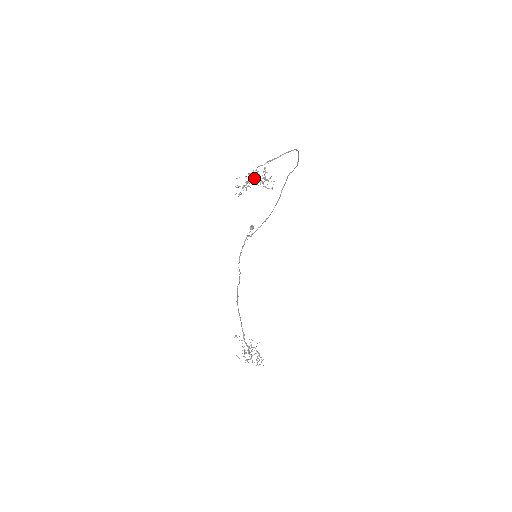
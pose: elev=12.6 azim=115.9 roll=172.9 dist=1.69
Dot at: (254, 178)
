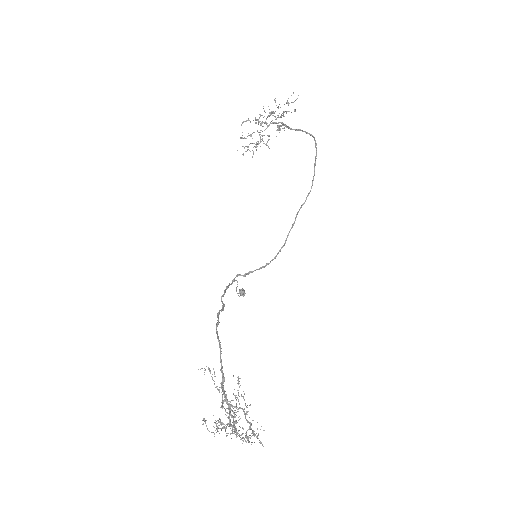
Dot at: (268, 116)
